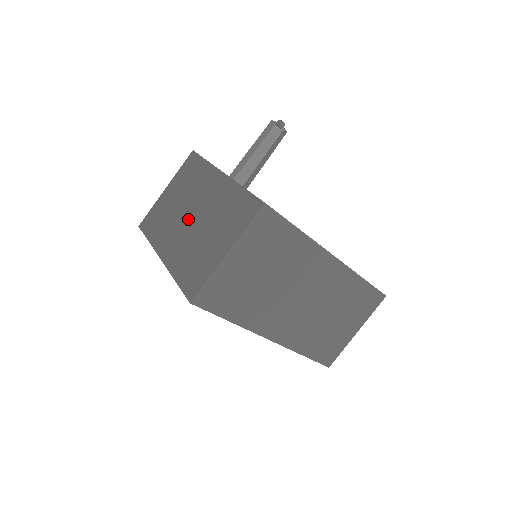
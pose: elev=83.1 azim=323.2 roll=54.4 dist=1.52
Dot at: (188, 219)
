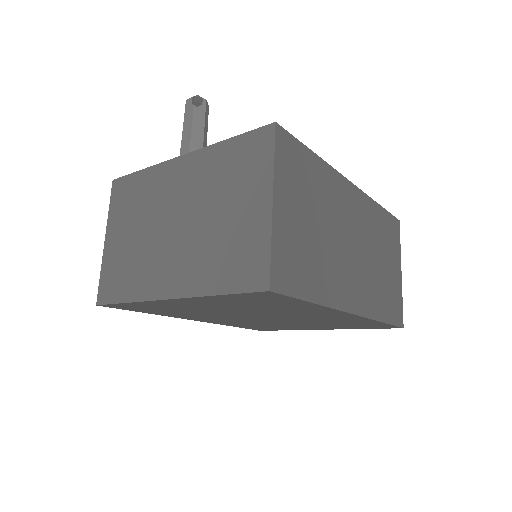
Dot at: (172, 230)
